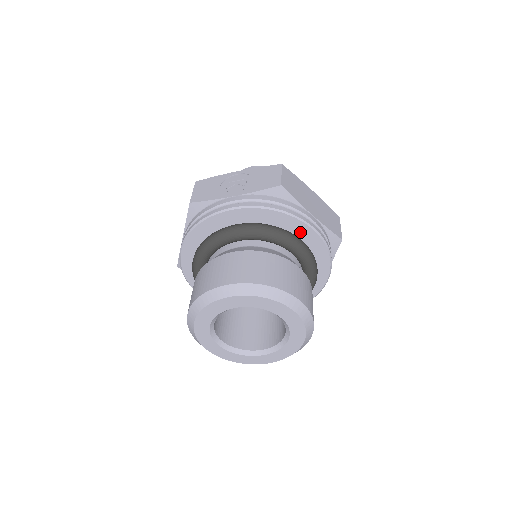
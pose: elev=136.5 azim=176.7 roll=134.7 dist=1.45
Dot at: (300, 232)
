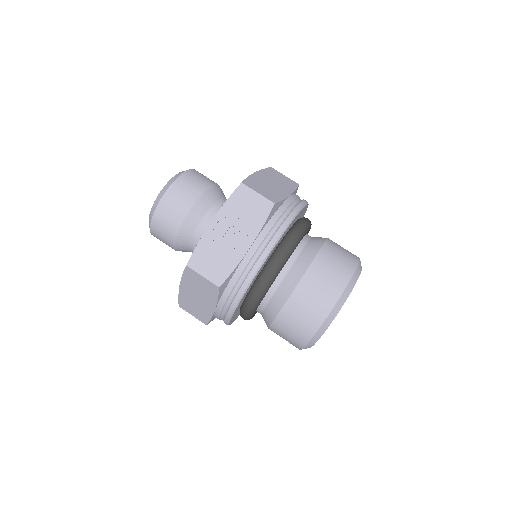
Dot at: (298, 216)
